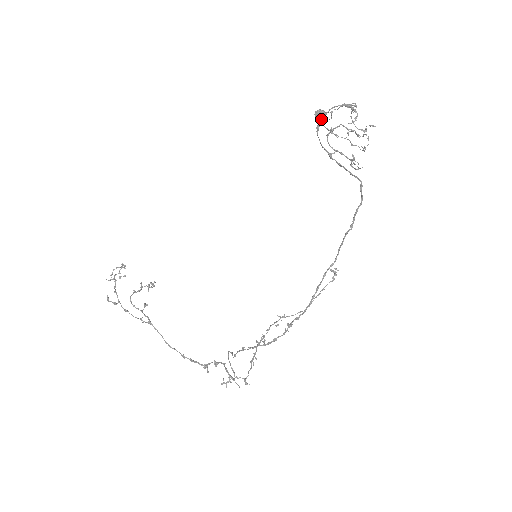
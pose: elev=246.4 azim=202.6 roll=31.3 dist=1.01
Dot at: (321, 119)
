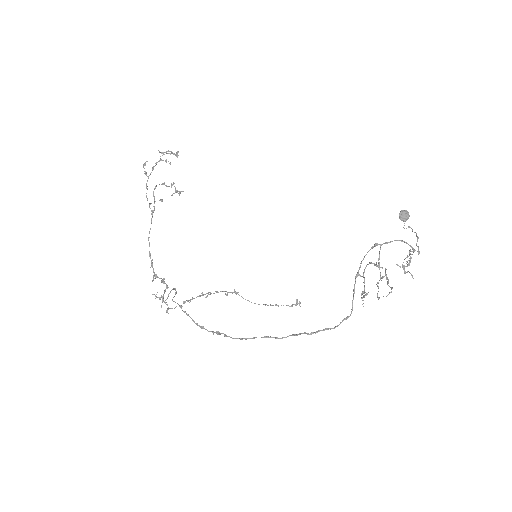
Dot at: (400, 219)
